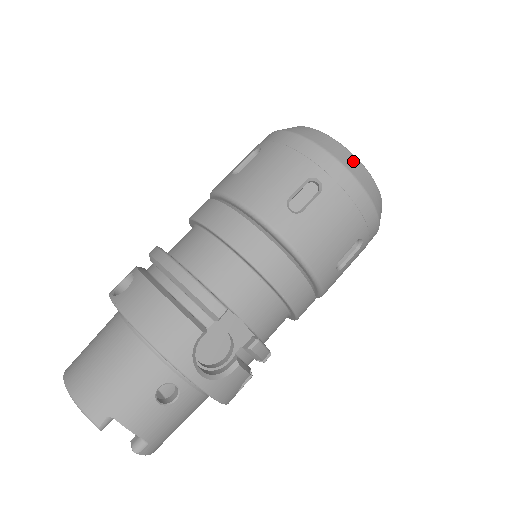
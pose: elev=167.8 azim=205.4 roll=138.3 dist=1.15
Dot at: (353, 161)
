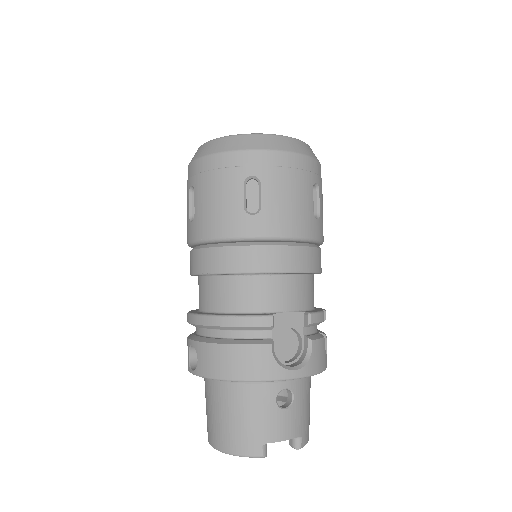
Dot at: (262, 139)
